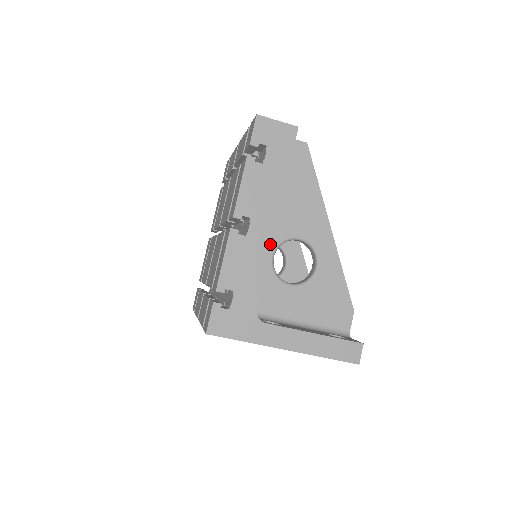
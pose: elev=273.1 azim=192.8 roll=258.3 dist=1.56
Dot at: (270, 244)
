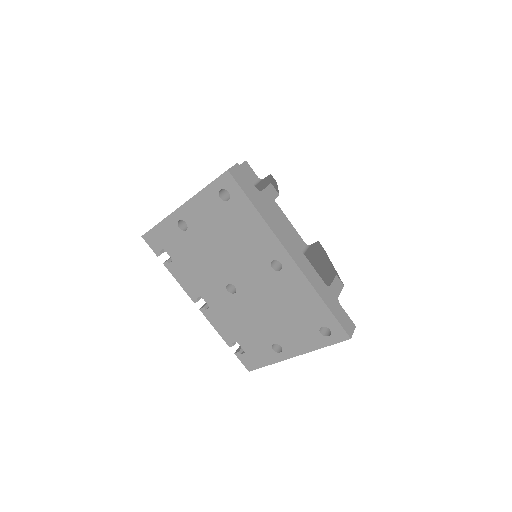
Dot at: occluded
